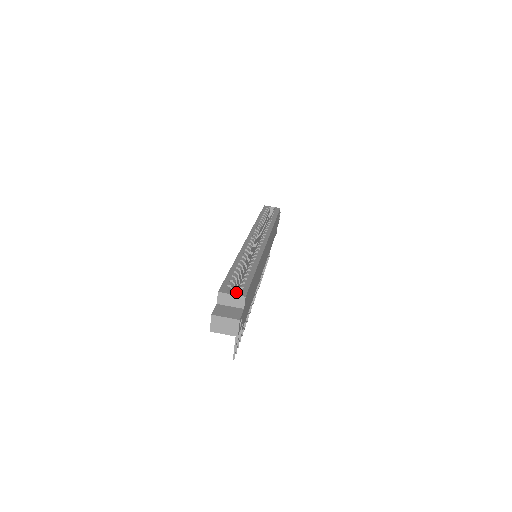
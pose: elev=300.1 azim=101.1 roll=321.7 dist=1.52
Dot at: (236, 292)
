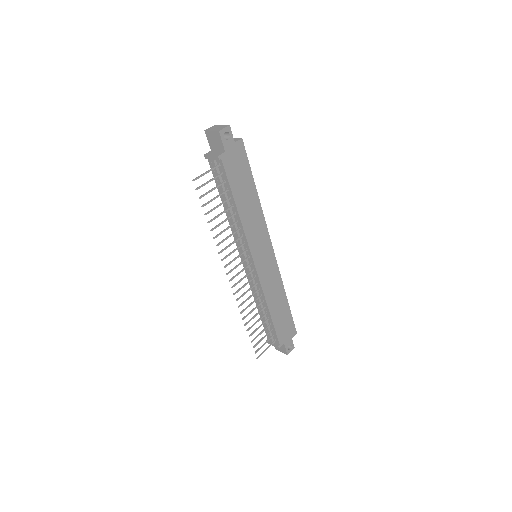
Dot at: occluded
